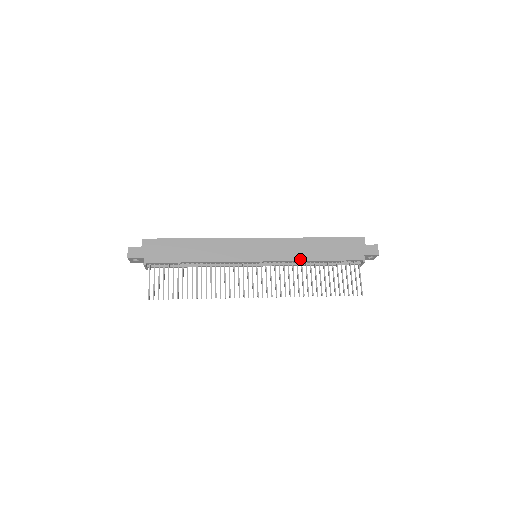
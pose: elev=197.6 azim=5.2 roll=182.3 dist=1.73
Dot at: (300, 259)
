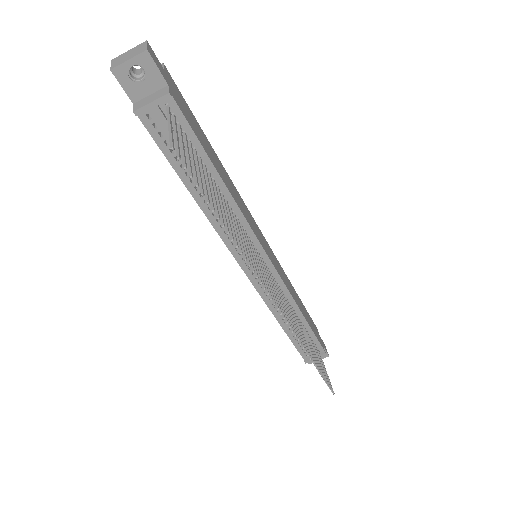
Dot at: (295, 300)
